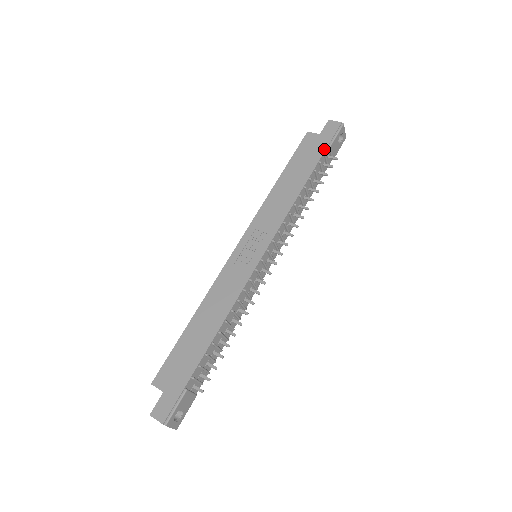
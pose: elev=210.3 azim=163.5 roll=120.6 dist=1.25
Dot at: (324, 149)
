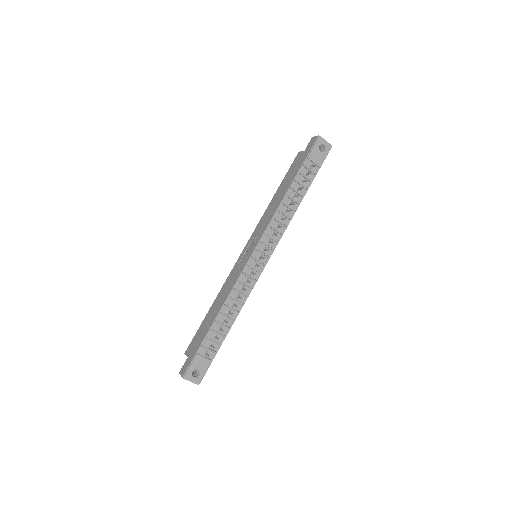
Dot at: (303, 161)
